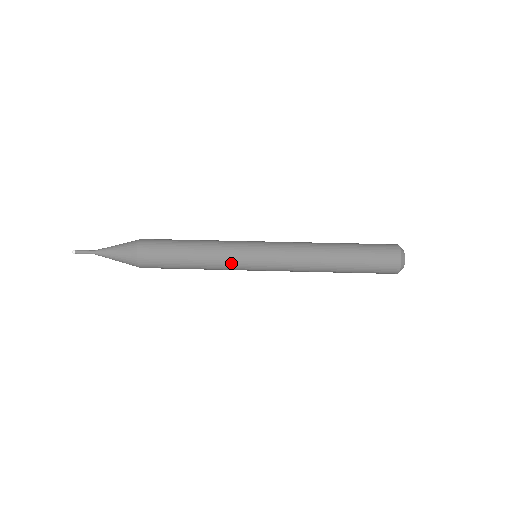
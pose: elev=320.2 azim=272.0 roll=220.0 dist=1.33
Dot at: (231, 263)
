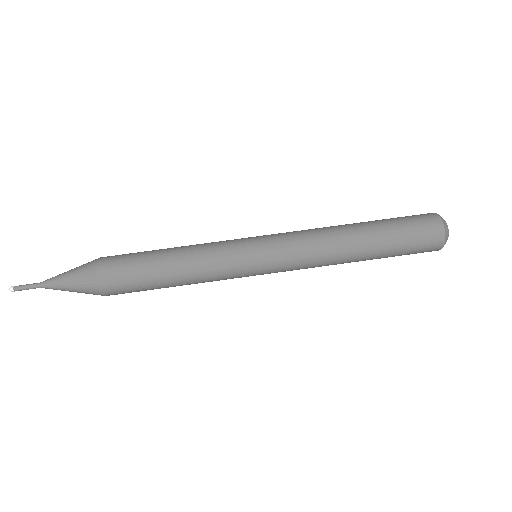
Dot at: occluded
